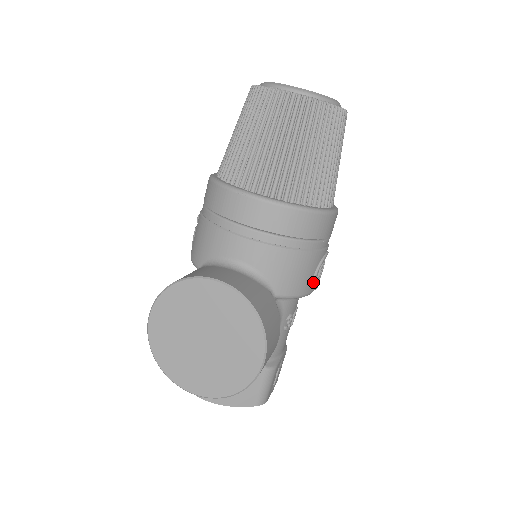
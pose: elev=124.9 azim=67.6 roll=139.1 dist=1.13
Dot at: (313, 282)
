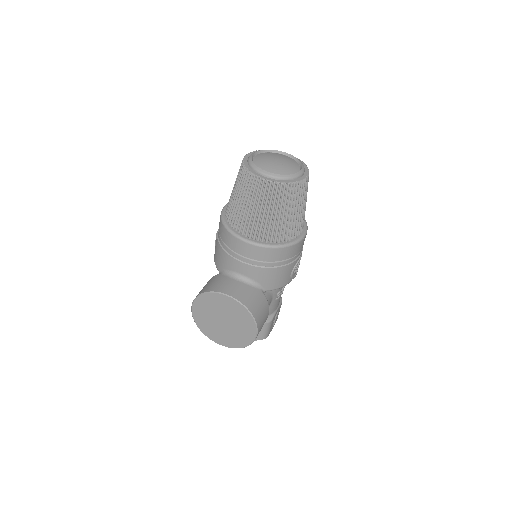
Dot at: (291, 277)
